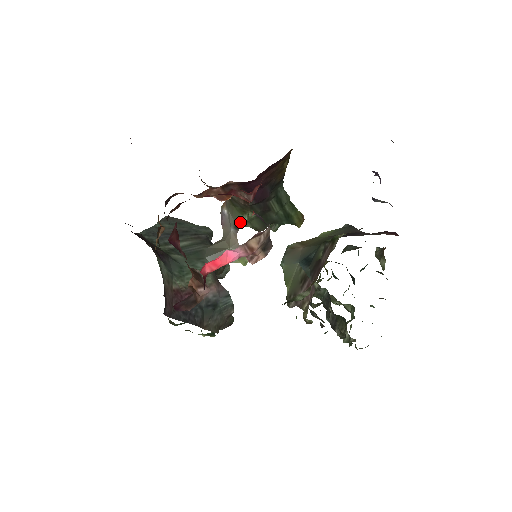
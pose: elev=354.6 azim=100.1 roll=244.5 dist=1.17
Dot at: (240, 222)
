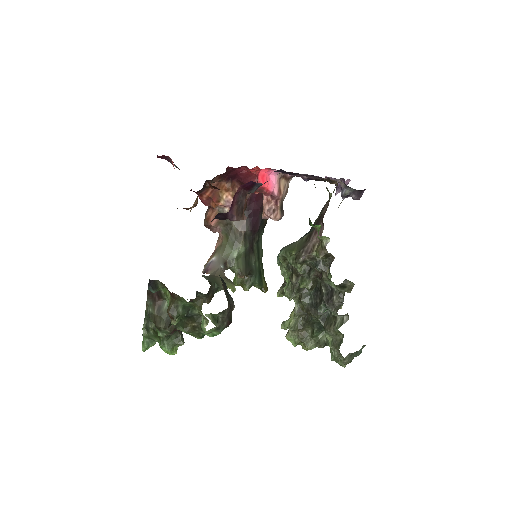
Dot at: (229, 259)
